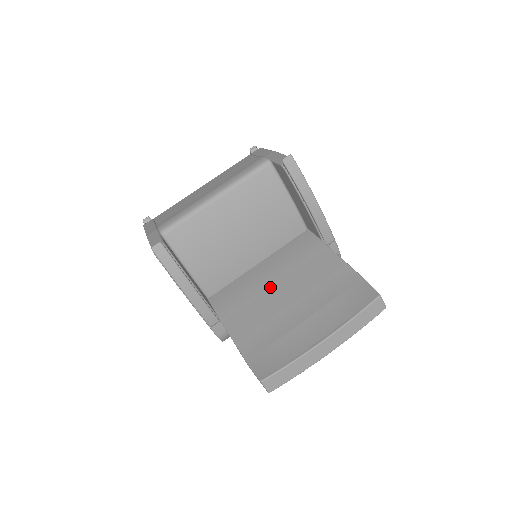
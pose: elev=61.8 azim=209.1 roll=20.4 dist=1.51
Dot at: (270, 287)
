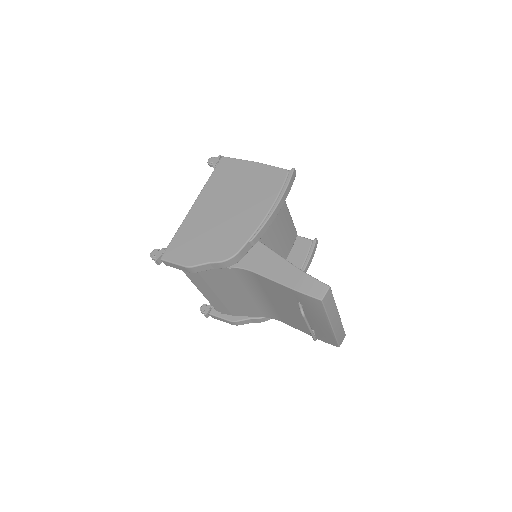
Dot at: occluded
